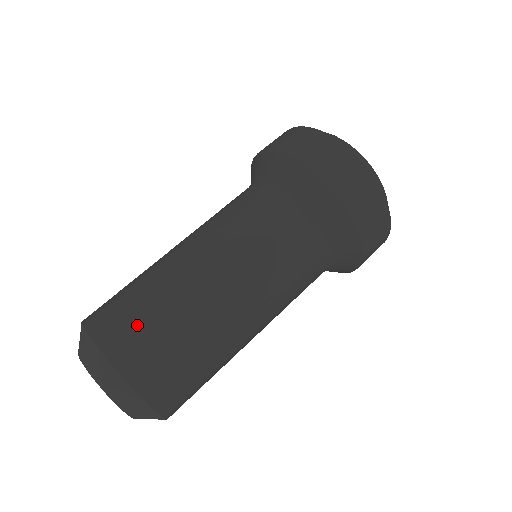
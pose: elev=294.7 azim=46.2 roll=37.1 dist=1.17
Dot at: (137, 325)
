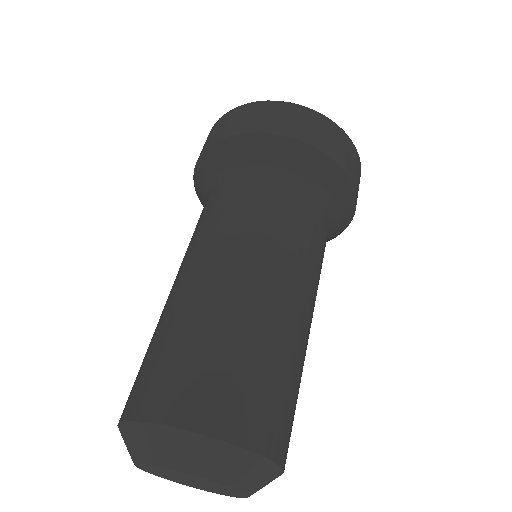
Dot at: (181, 370)
